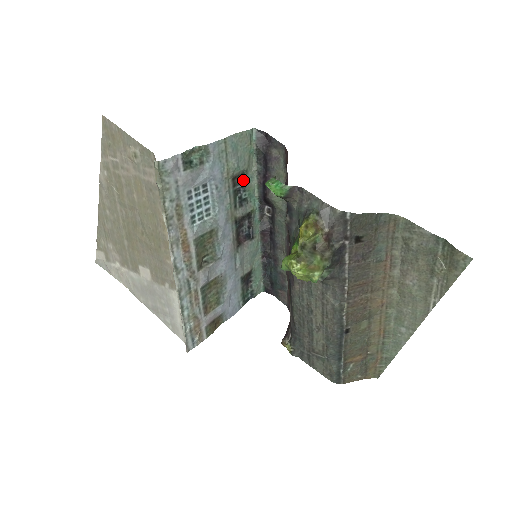
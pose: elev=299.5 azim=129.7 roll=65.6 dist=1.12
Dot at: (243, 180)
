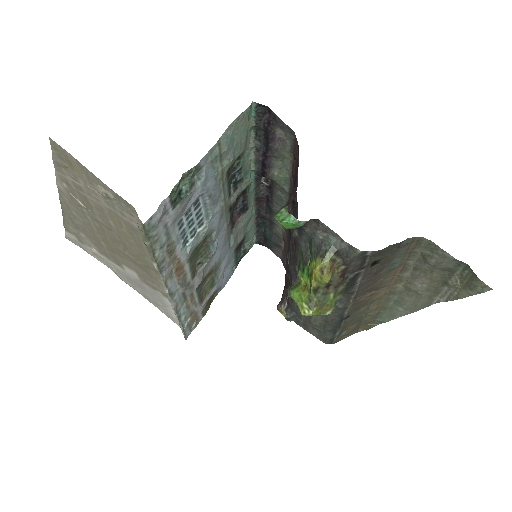
Dot at: (238, 163)
